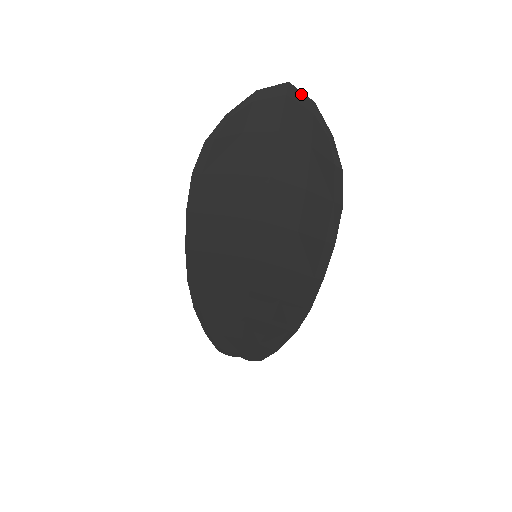
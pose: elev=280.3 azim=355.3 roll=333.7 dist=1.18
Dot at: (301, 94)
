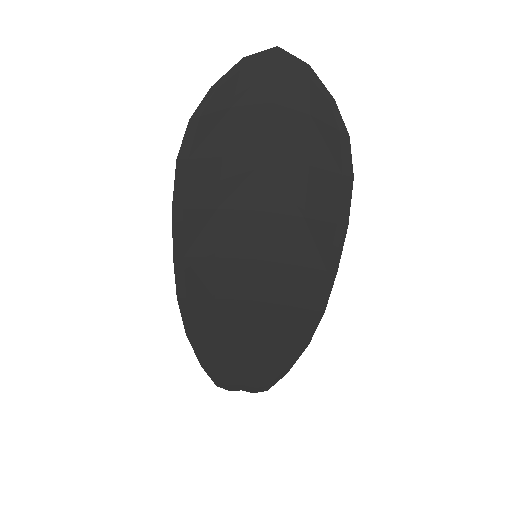
Dot at: (293, 58)
